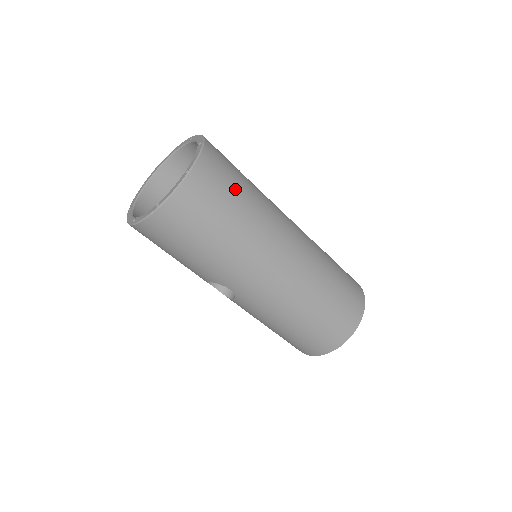
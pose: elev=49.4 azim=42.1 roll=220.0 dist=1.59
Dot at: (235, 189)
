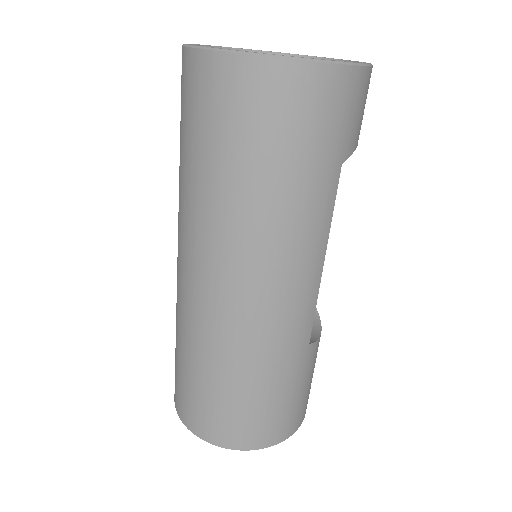
Dot at: (292, 155)
